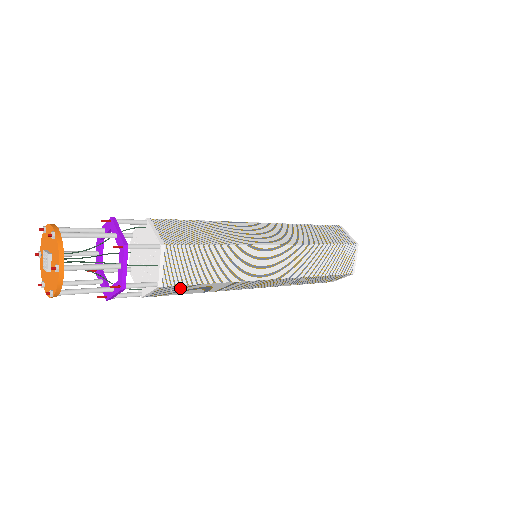
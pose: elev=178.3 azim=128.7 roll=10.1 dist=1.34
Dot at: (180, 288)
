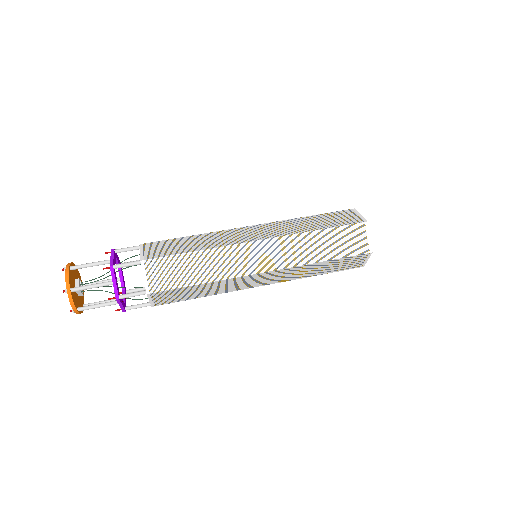
Dot at: occluded
